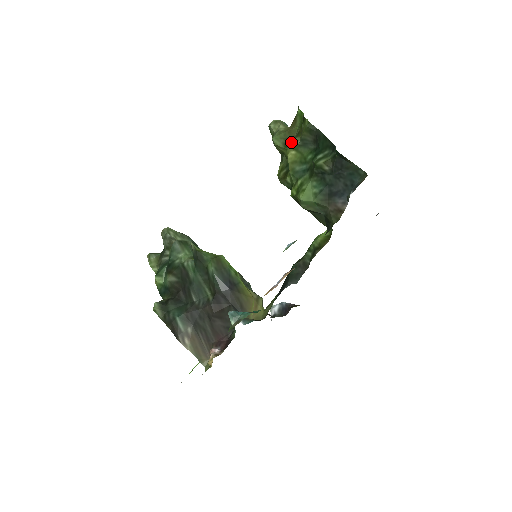
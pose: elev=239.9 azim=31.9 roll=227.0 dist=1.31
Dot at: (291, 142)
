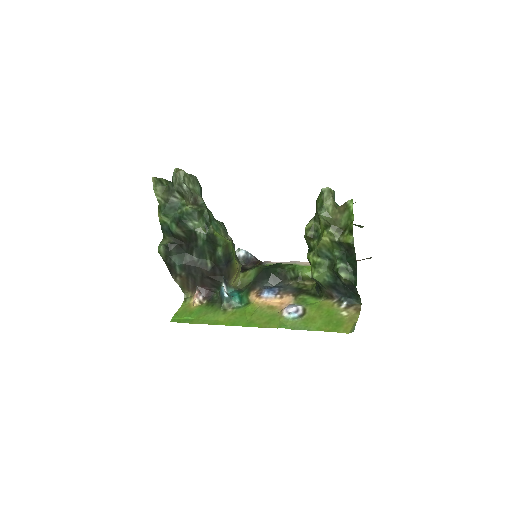
Dot at: (332, 233)
